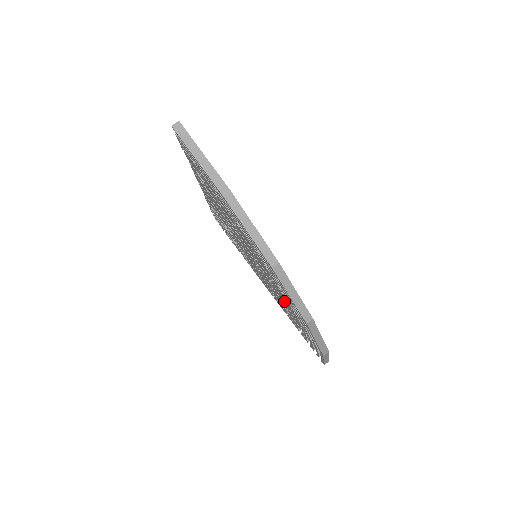
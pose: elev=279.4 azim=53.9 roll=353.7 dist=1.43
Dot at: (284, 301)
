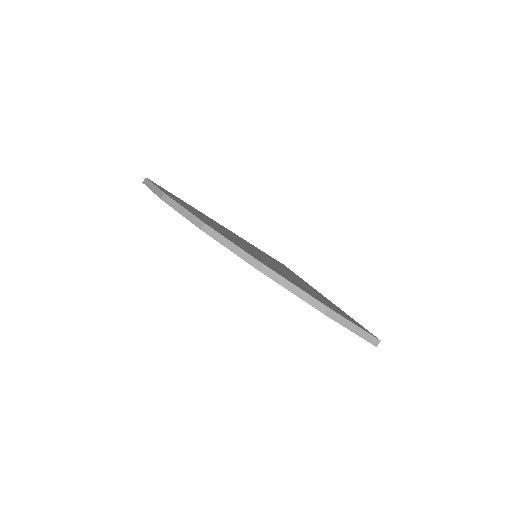
Dot at: occluded
